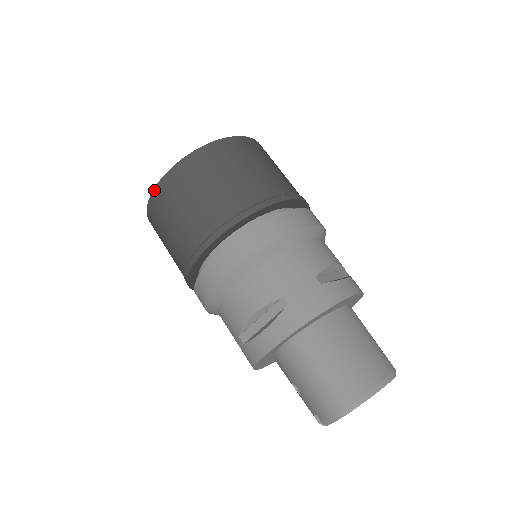
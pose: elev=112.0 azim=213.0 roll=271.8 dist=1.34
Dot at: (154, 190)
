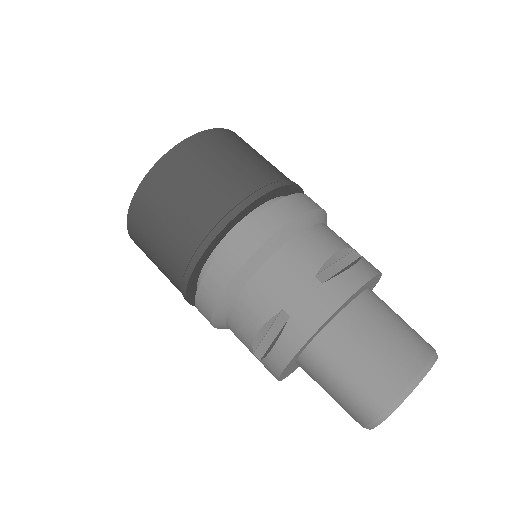
Dot at: (127, 219)
